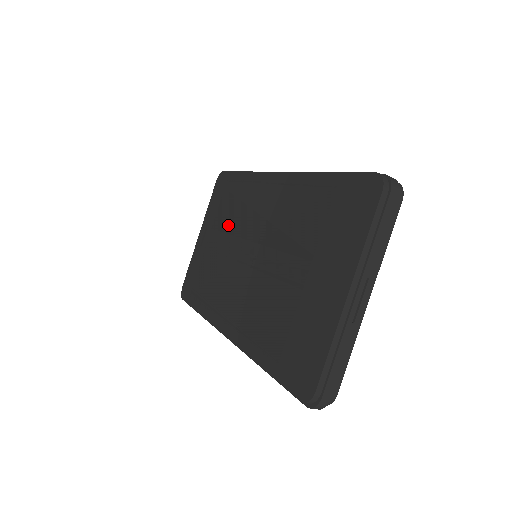
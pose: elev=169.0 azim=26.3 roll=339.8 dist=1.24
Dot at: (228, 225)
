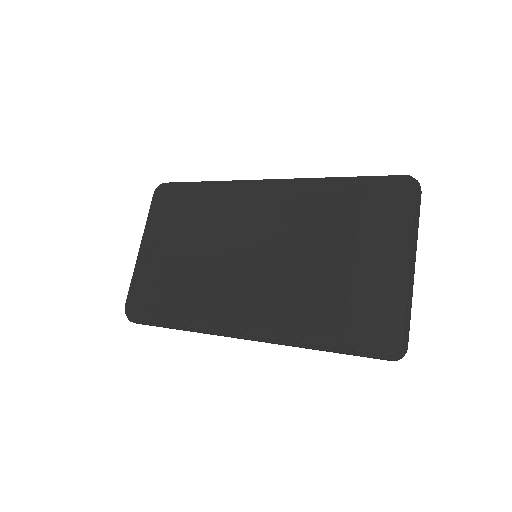
Dot at: (200, 232)
